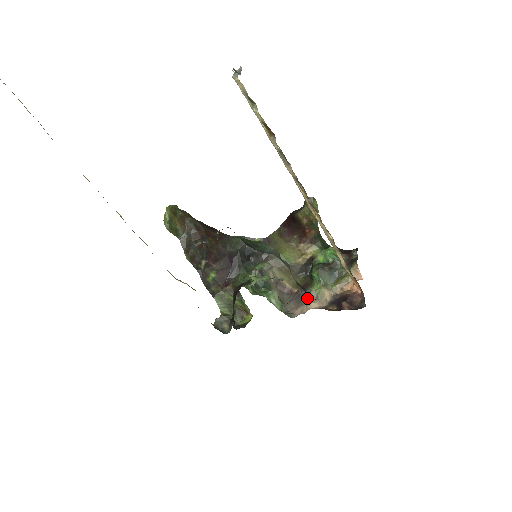
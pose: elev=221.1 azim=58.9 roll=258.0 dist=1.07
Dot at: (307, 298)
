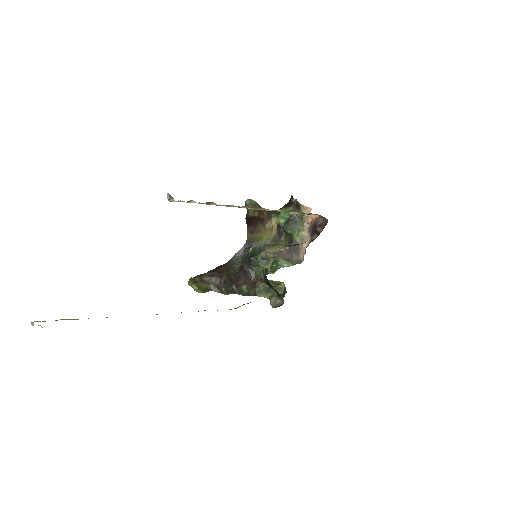
Dot at: (298, 245)
